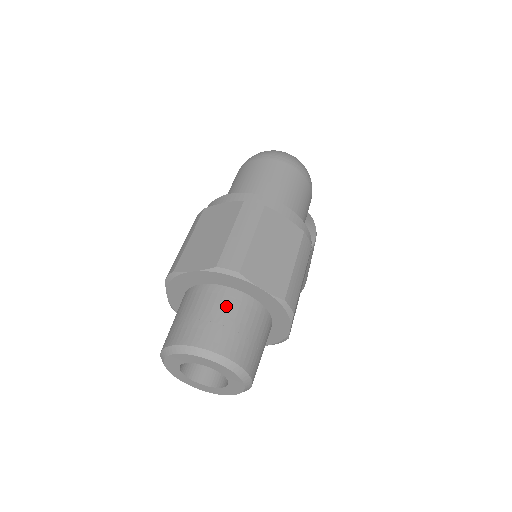
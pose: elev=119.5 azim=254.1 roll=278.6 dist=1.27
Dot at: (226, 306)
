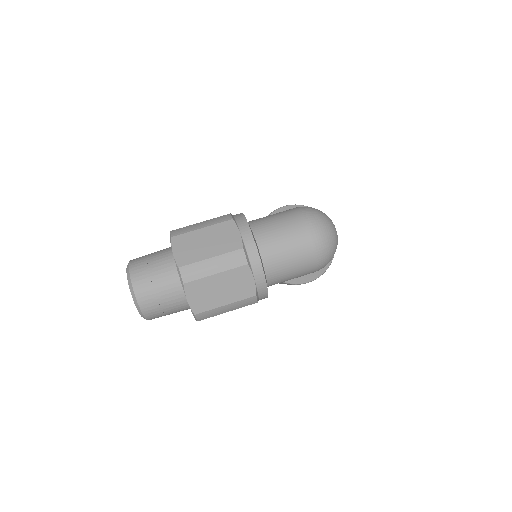
Dot at: (167, 285)
